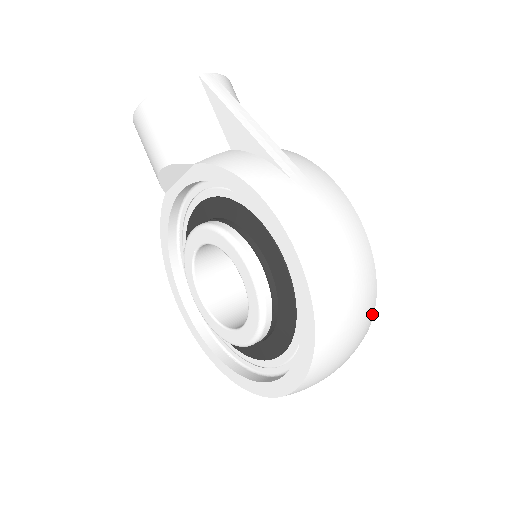
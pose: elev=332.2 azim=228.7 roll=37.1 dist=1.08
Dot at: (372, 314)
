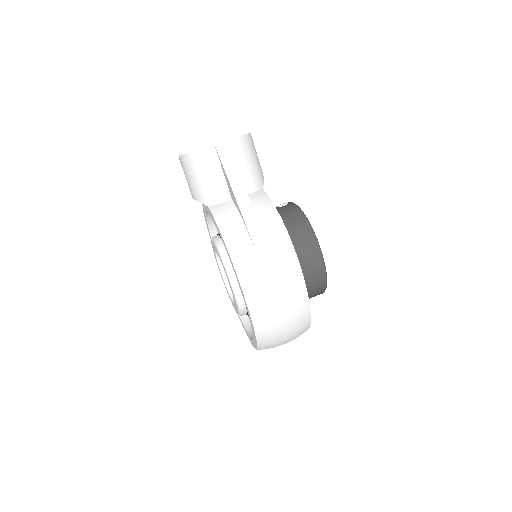
Dot at: (308, 322)
